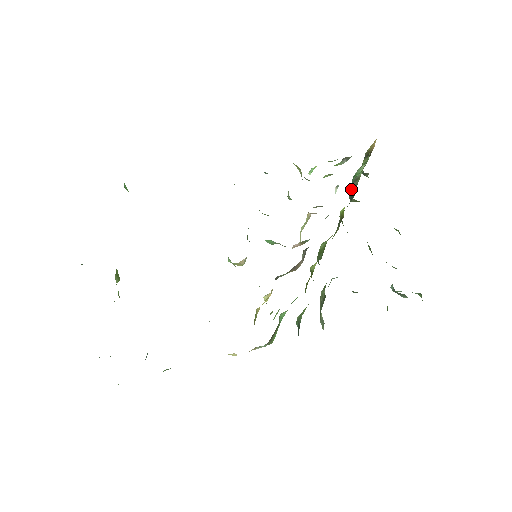
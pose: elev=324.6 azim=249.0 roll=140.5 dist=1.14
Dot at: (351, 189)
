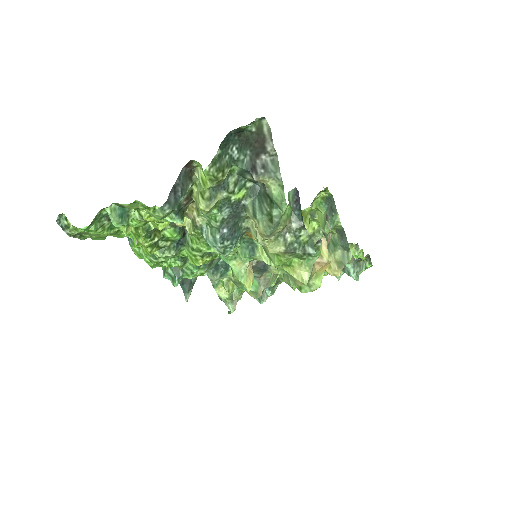
Dot at: occluded
